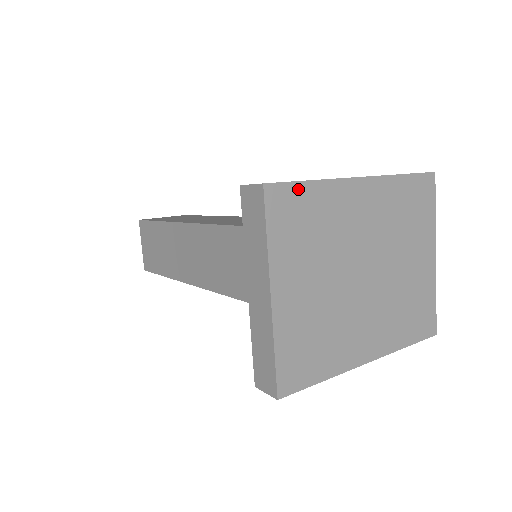
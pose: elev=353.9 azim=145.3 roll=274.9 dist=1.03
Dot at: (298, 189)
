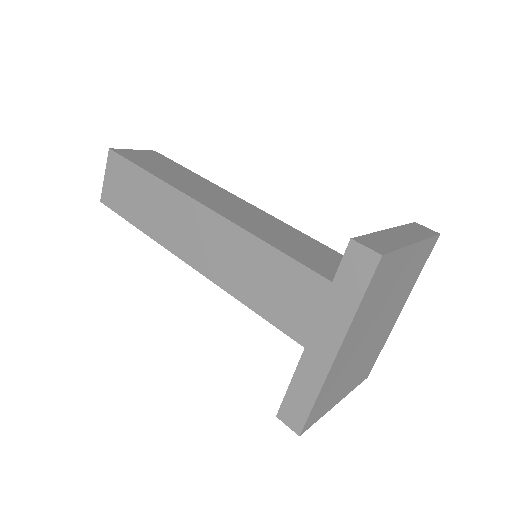
Dot at: (313, 410)
